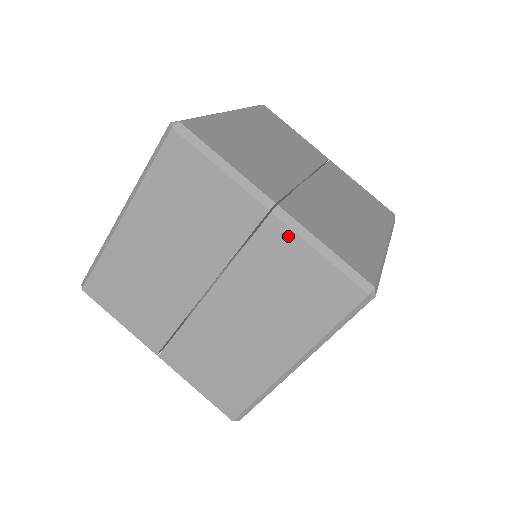
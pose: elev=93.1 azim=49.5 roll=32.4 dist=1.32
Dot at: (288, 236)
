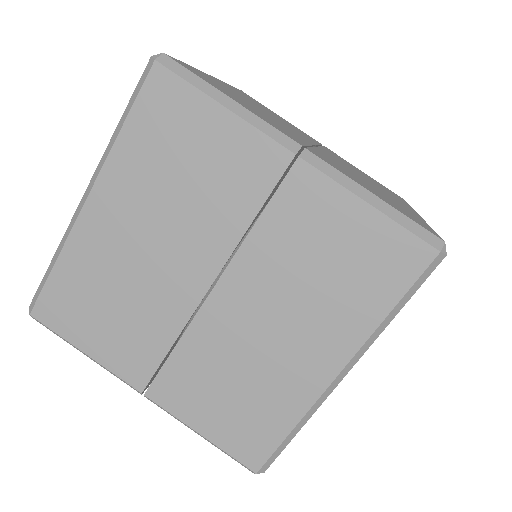
Dot at: (323, 187)
